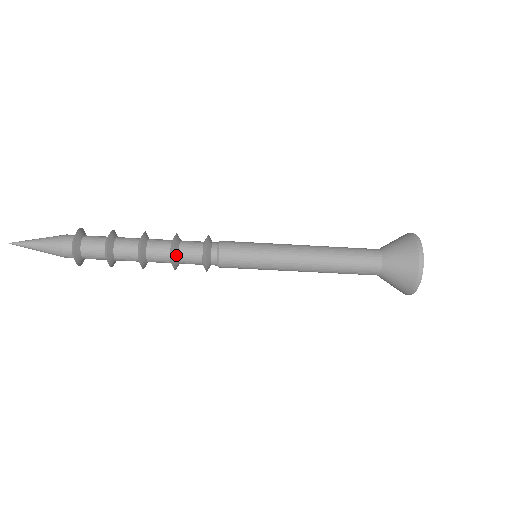
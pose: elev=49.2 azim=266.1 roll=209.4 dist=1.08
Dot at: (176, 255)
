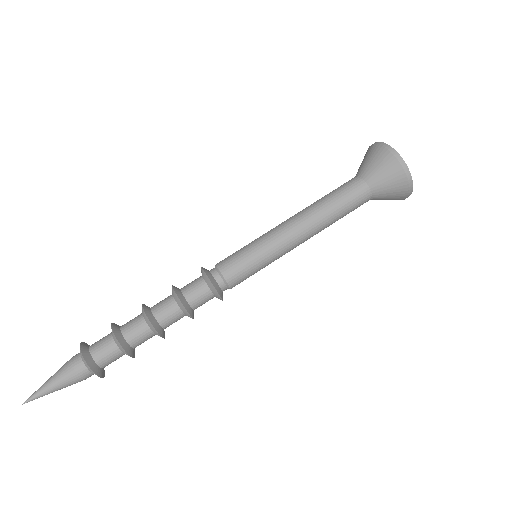
Dot at: (185, 303)
